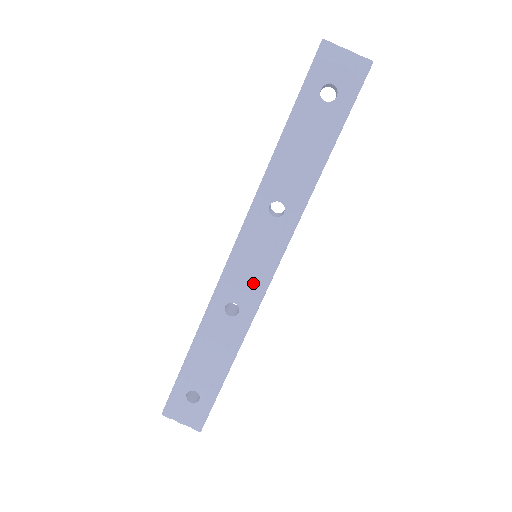
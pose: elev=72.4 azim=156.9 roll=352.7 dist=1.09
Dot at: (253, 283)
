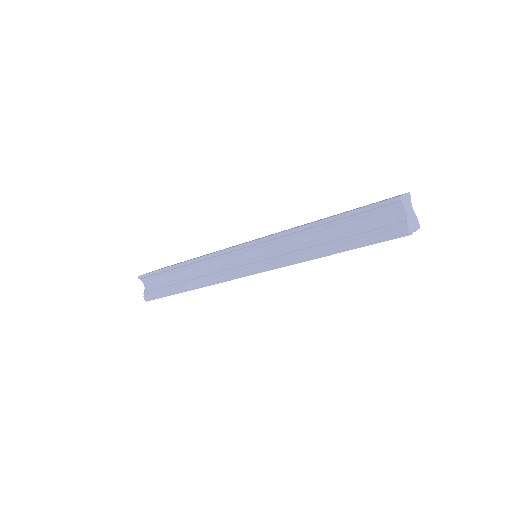
Dot at: occluded
